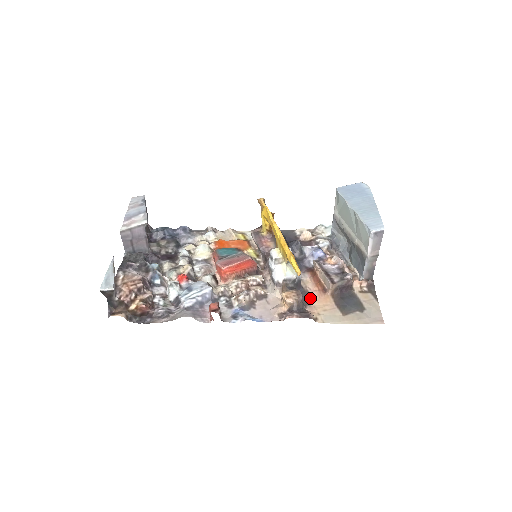
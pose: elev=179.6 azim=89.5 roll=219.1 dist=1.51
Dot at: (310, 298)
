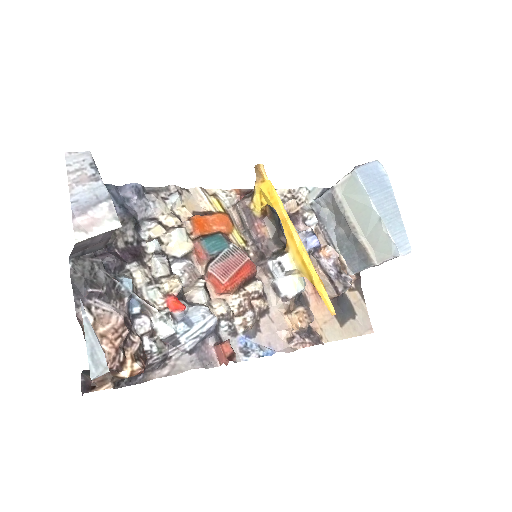
Dot at: (309, 306)
